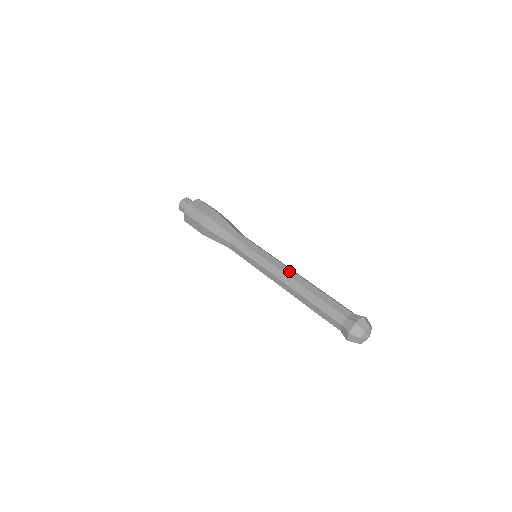
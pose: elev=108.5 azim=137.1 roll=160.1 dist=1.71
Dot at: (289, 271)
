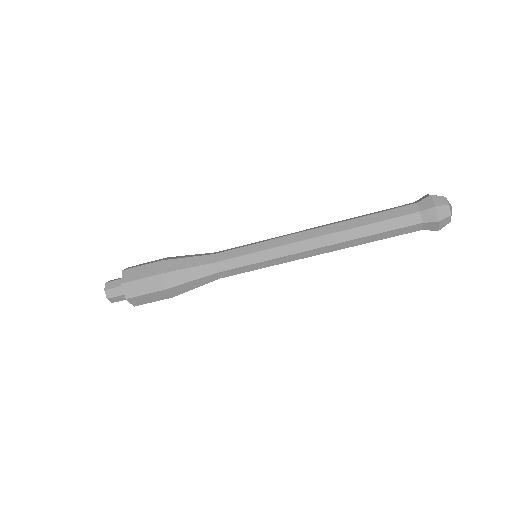
Dot at: (311, 228)
